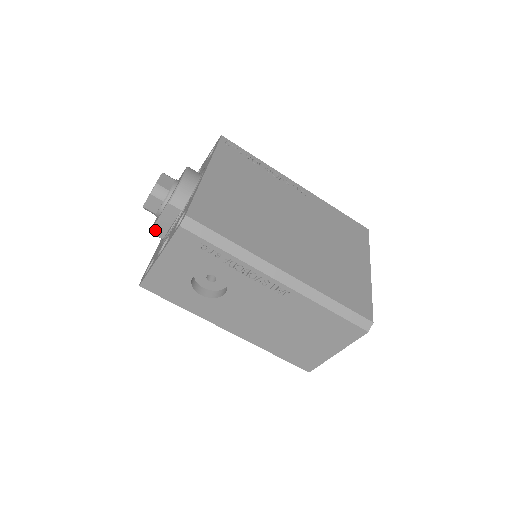
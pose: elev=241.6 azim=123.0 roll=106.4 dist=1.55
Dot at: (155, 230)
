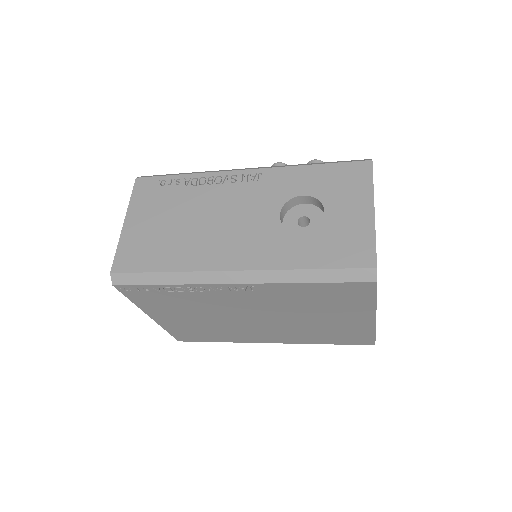
Dot at: occluded
